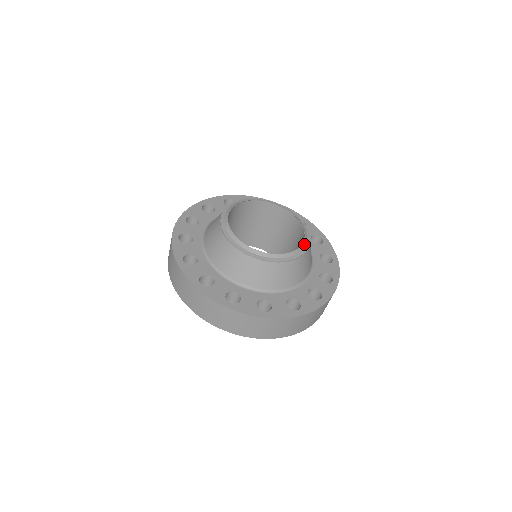
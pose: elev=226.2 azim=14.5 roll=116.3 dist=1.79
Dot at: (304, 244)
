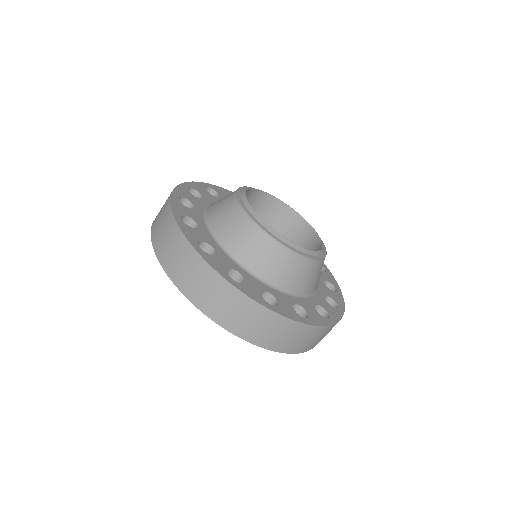
Dot at: (322, 251)
